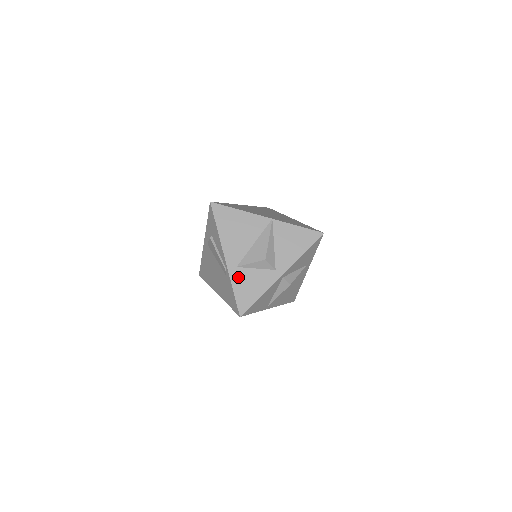
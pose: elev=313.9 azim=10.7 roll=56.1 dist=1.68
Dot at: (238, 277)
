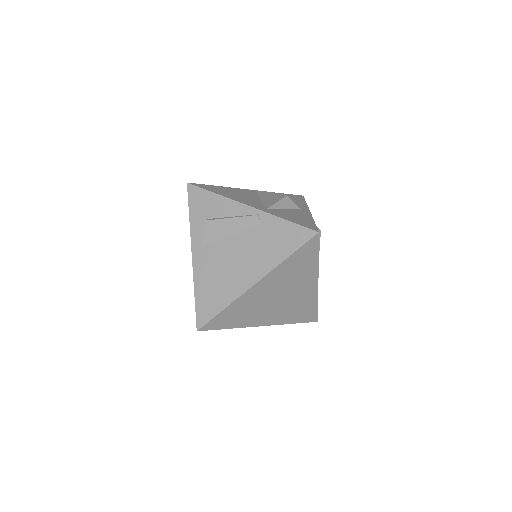
Dot at: (277, 213)
